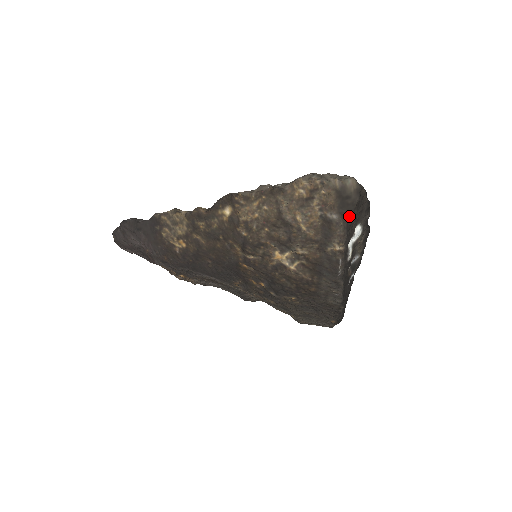
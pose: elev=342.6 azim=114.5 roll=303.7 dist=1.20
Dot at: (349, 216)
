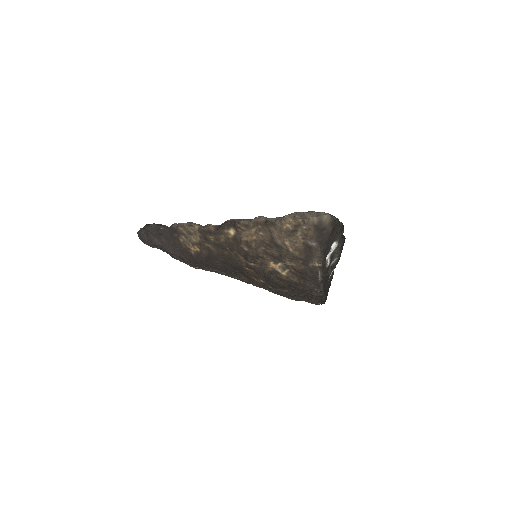
Dot at: (325, 243)
